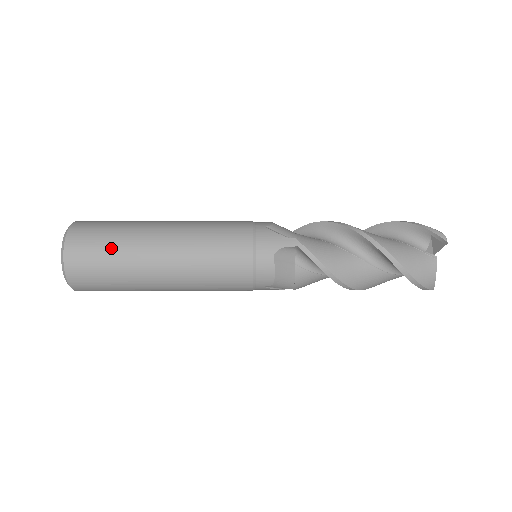
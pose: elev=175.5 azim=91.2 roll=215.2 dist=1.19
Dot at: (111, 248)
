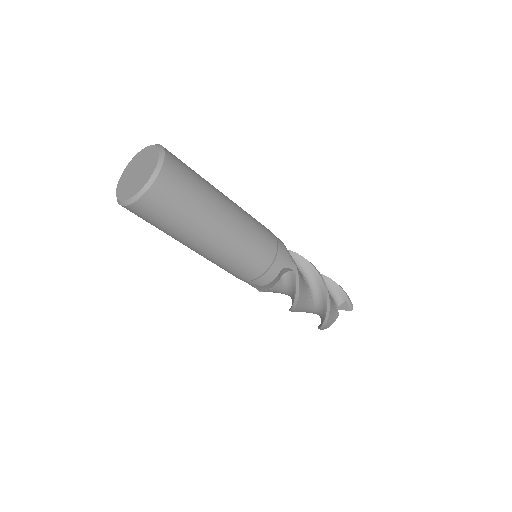
Dot at: (193, 199)
